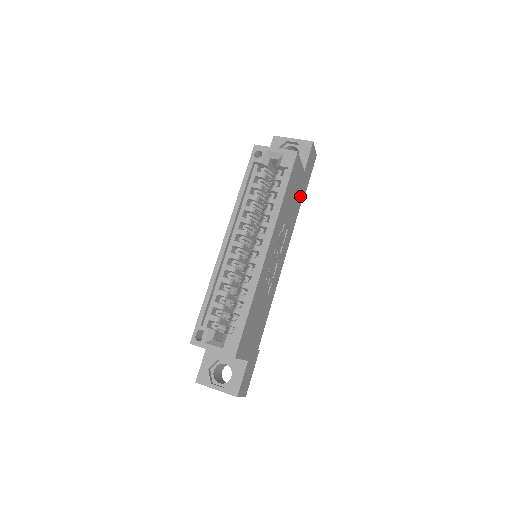
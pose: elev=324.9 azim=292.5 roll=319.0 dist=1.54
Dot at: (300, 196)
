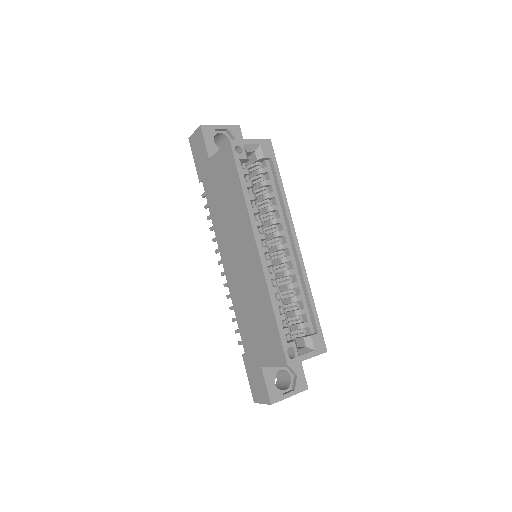
Dot at: occluded
